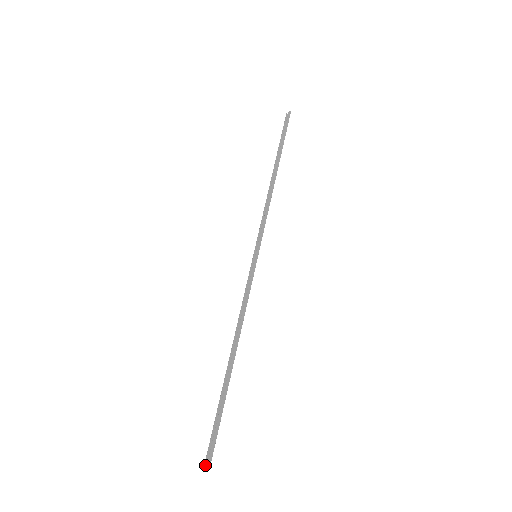
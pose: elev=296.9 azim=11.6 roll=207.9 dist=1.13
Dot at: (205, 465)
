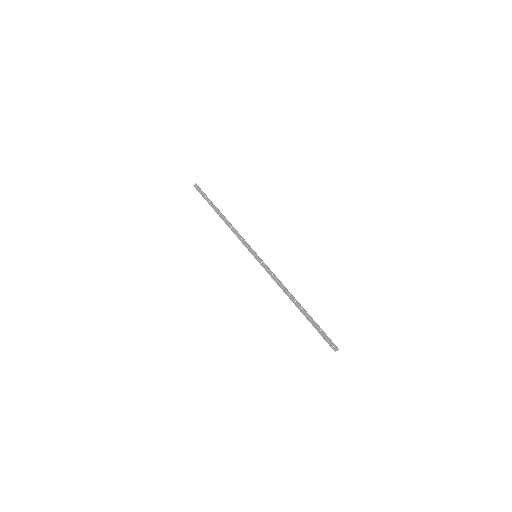
Dot at: (334, 350)
